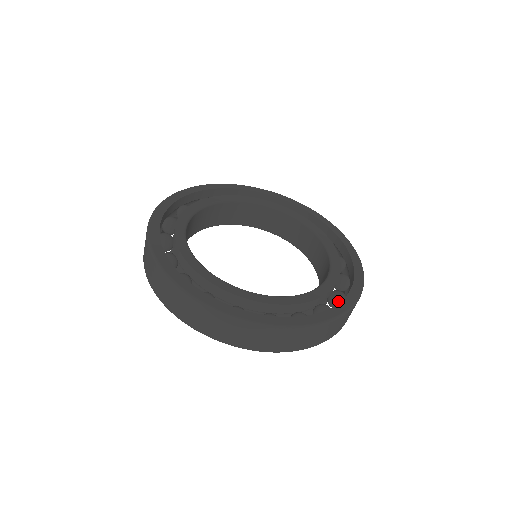
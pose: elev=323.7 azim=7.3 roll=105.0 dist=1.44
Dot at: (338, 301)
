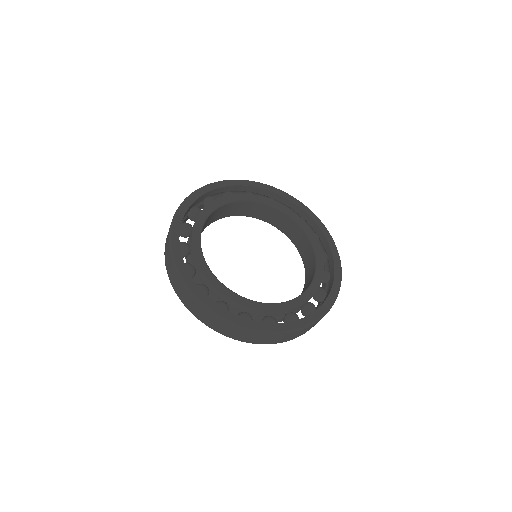
Dot at: occluded
